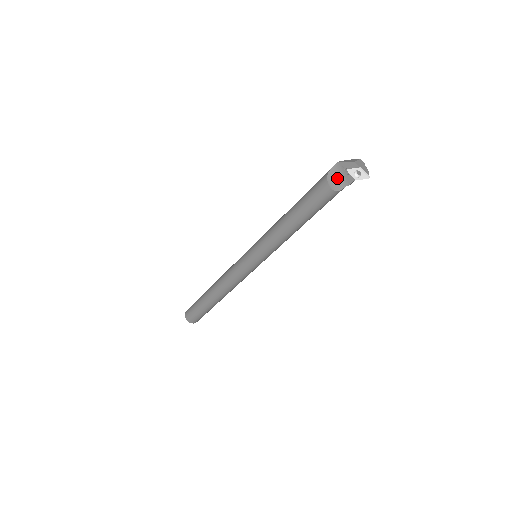
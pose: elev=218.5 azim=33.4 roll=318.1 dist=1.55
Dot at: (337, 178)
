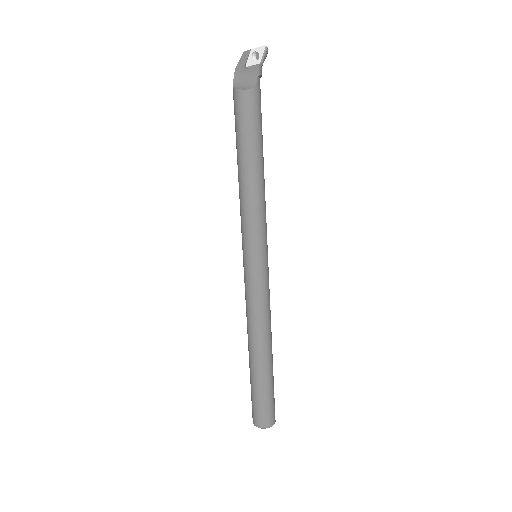
Dot at: (244, 81)
